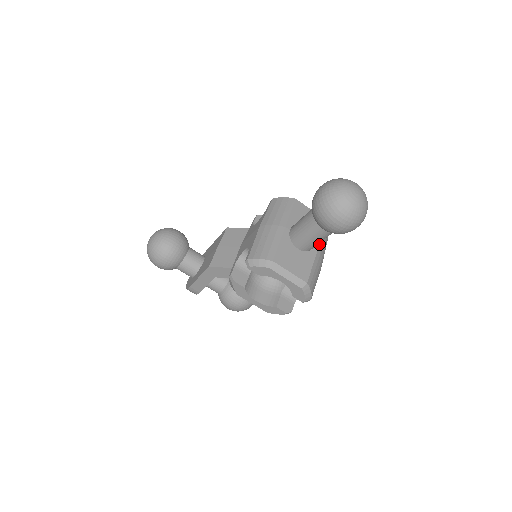
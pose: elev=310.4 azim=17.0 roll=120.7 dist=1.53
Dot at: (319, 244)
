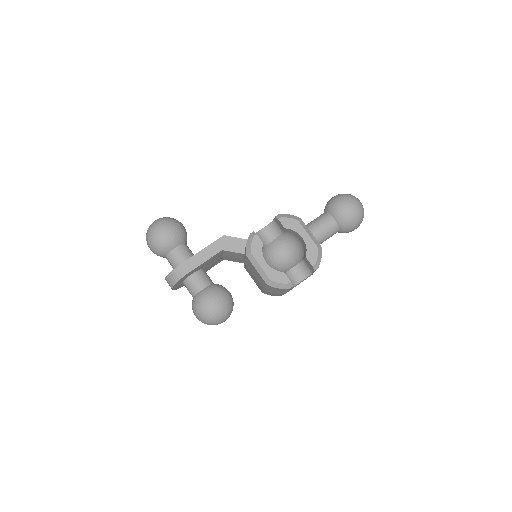
Dot at: occluded
